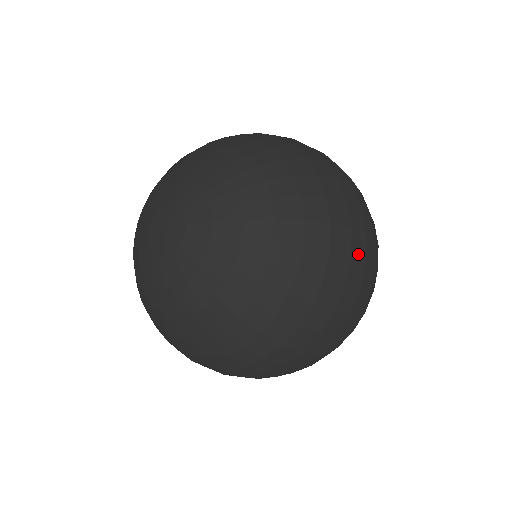
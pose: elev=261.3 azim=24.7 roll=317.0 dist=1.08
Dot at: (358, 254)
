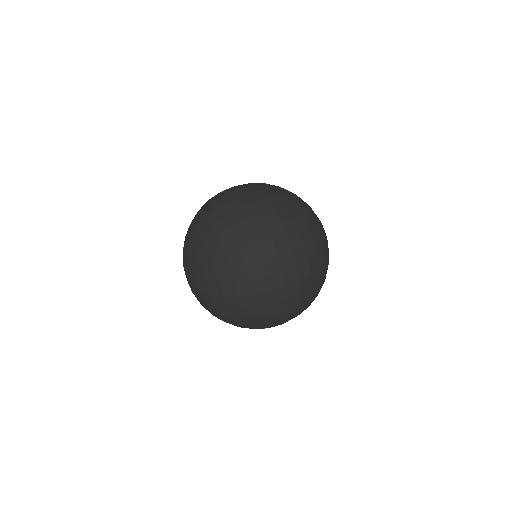
Dot at: (233, 191)
